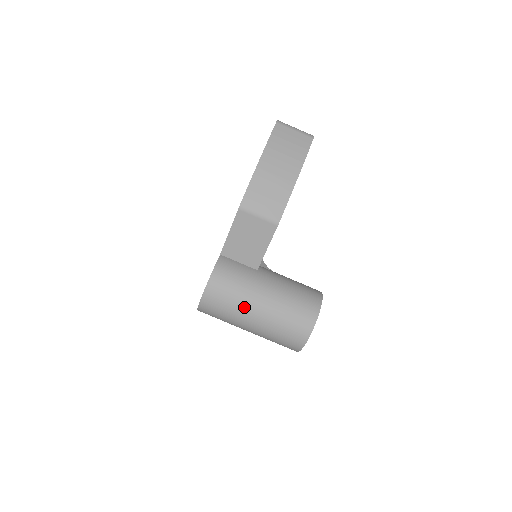
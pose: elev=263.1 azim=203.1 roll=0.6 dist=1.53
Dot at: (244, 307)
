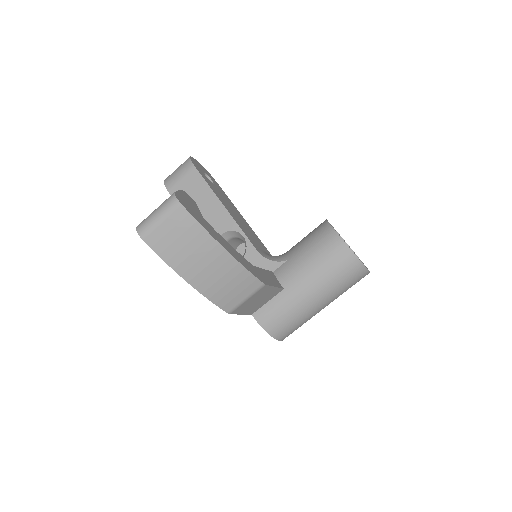
Dot at: (311, 315)
